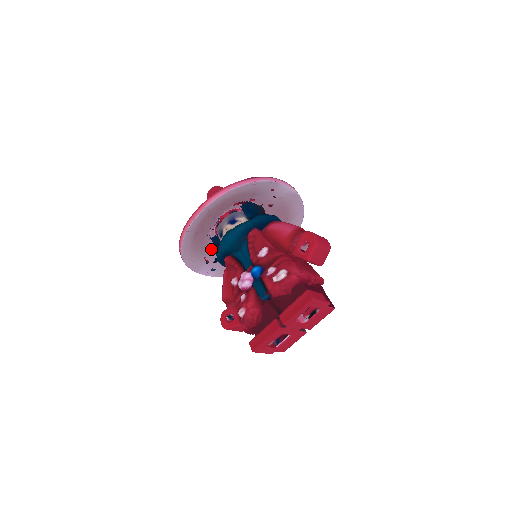
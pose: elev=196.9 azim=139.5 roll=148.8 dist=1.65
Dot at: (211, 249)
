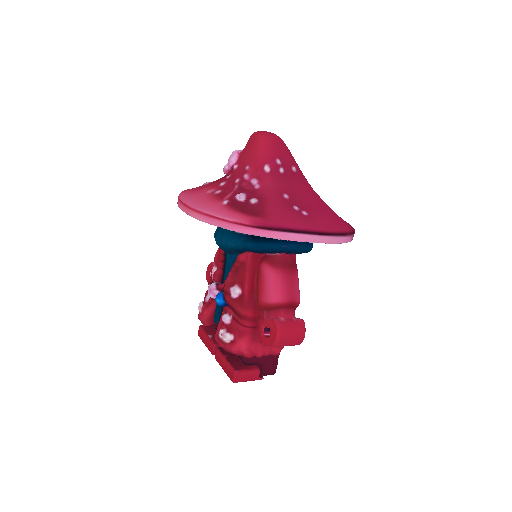
Dot at: occluded
